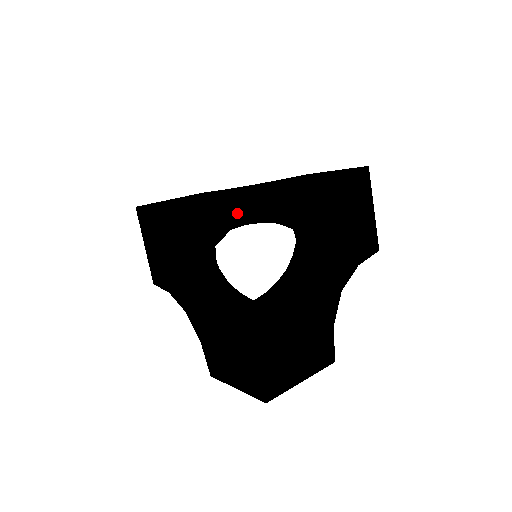
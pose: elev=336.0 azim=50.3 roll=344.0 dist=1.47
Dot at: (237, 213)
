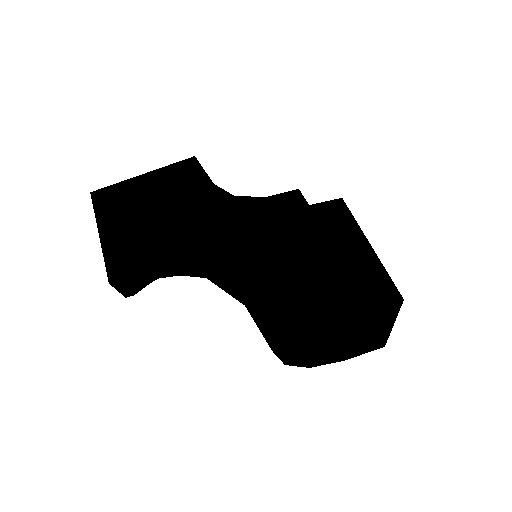
Dot at: occluded
